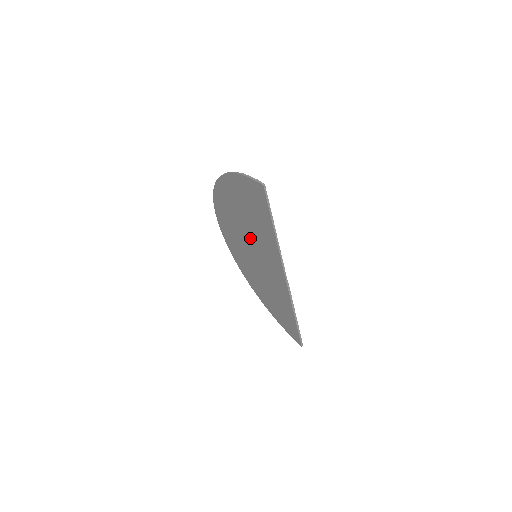
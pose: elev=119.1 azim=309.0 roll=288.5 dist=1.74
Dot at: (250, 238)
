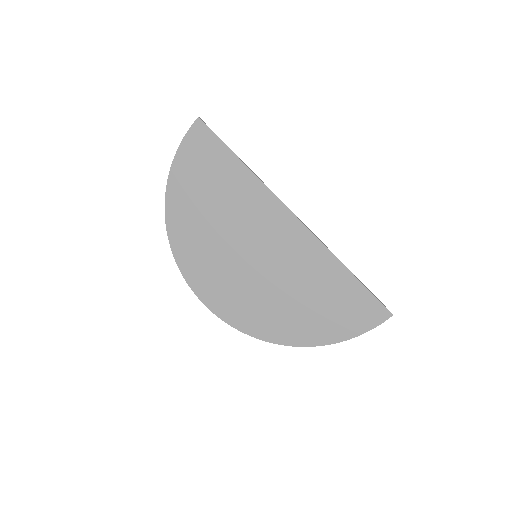
Dot at: (234, 233)
